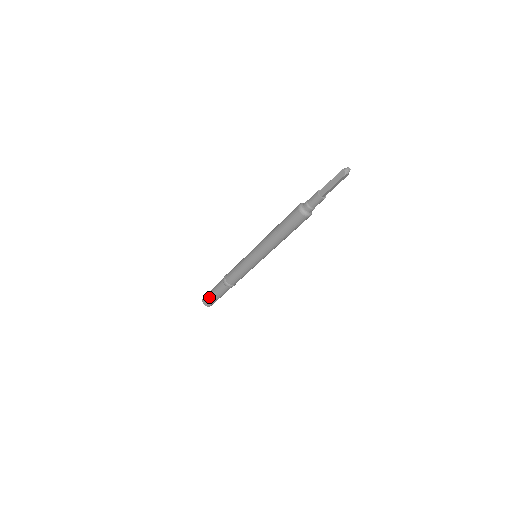
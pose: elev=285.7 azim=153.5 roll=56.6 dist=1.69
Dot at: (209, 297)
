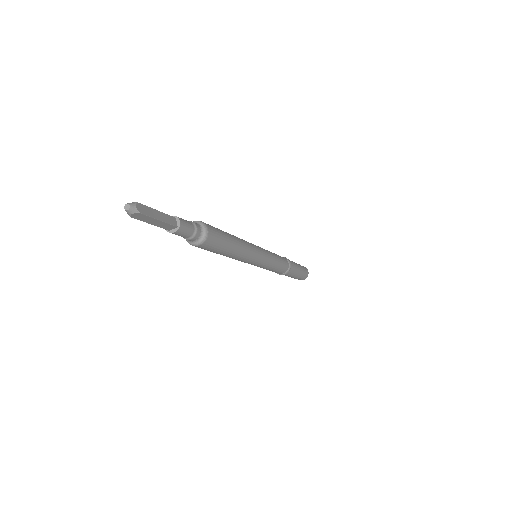
Dot at: occluded
